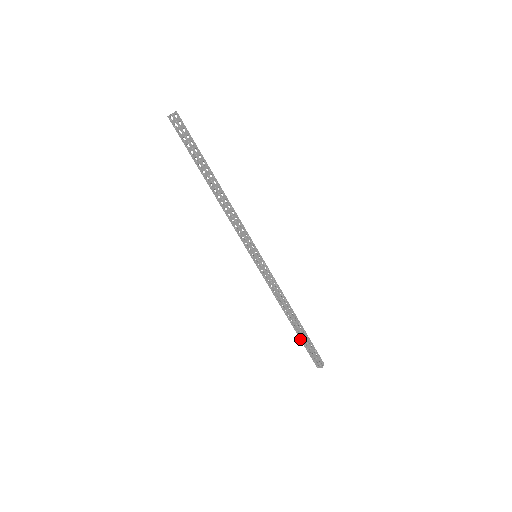
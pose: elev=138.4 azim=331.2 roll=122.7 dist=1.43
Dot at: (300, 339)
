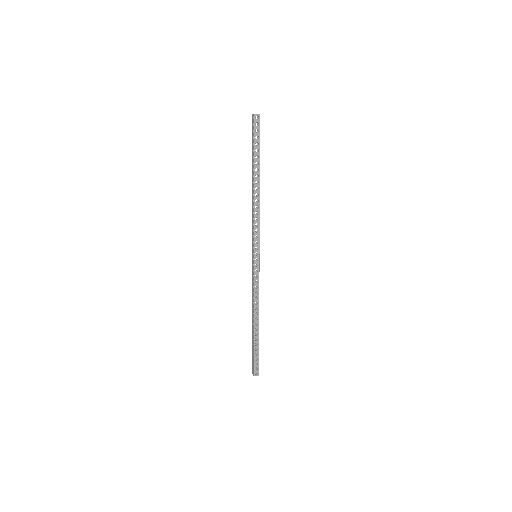
Dot at: (252, 341)
